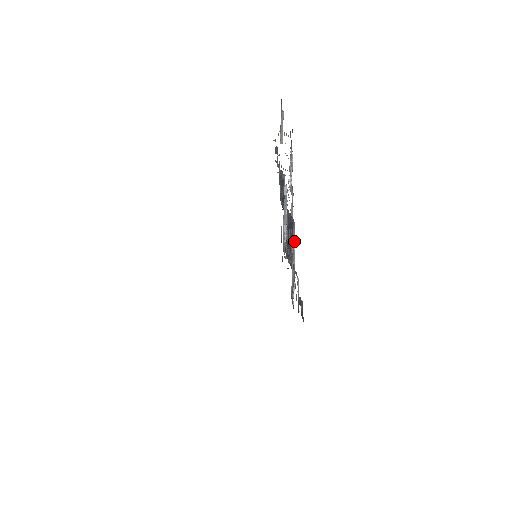
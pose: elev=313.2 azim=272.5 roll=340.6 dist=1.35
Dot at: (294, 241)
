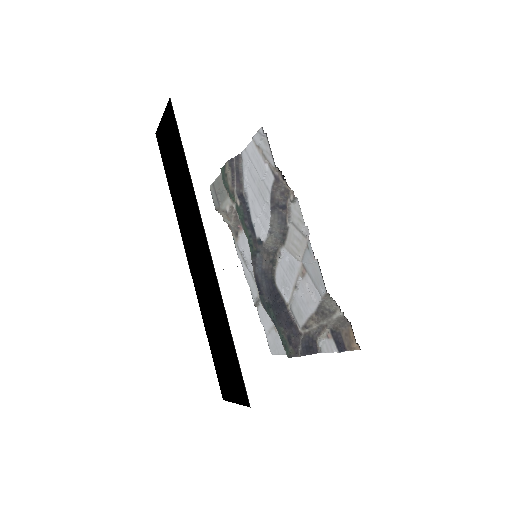
Dot at: (284, 262)
